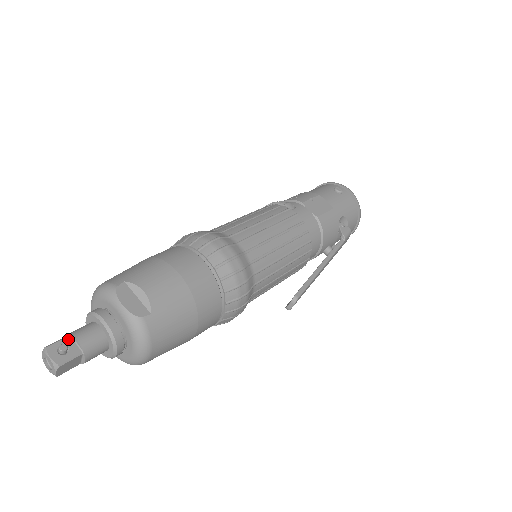
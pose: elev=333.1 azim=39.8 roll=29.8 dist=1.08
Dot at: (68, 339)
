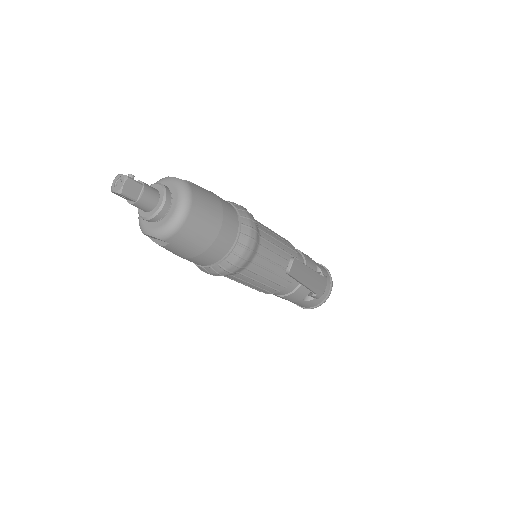
Dot at: occluded
